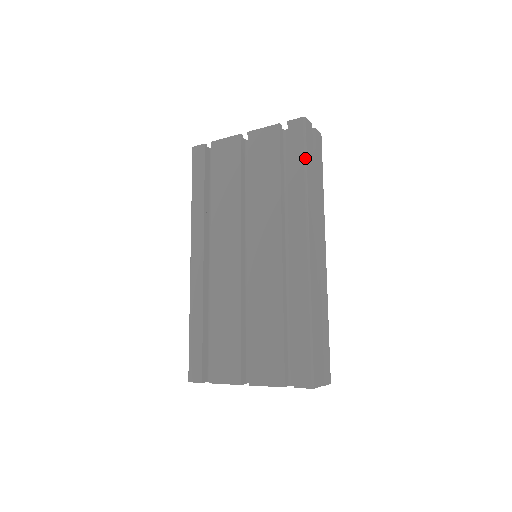
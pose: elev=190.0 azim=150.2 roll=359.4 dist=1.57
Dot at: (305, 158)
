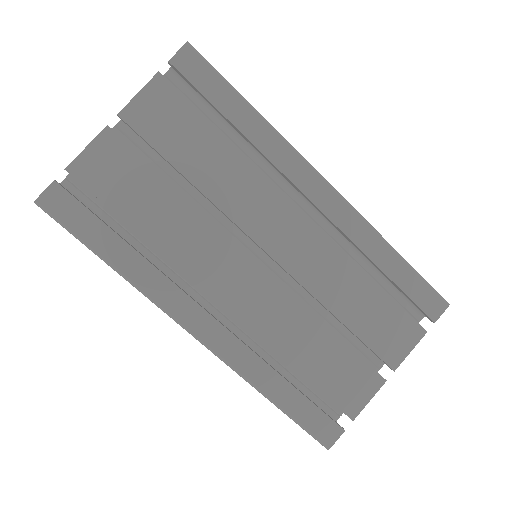
Dot at: (237, 92)
